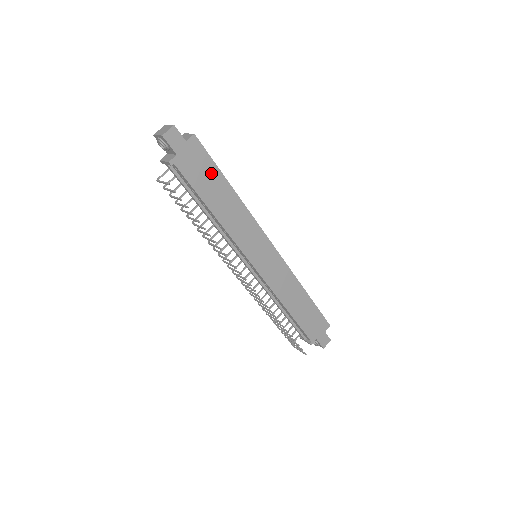
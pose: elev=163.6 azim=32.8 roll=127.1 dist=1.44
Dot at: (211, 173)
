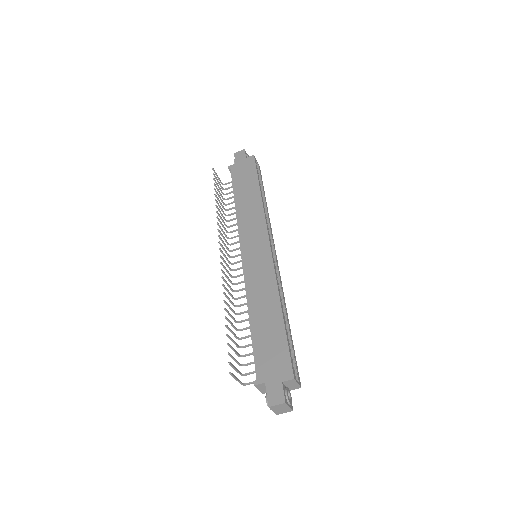
Dot at: (251, 178)
